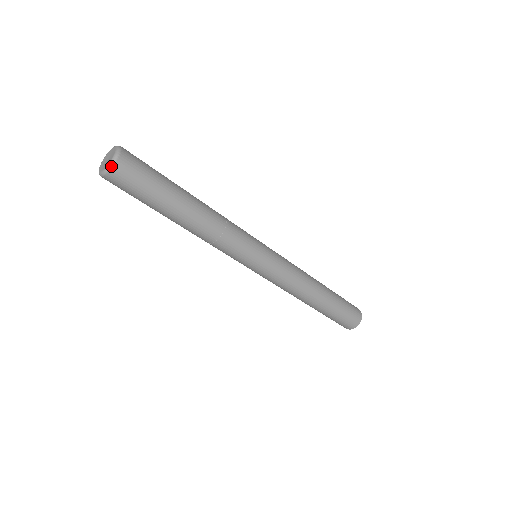
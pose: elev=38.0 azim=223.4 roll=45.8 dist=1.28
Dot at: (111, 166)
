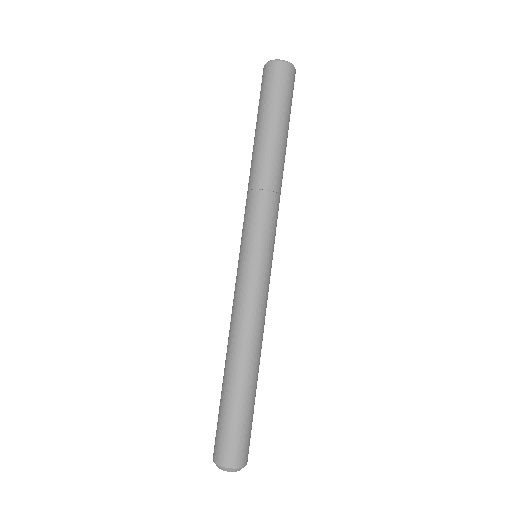
Dot at: occluded
